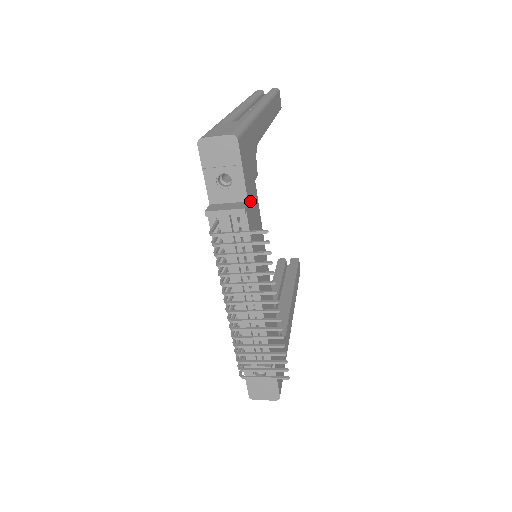
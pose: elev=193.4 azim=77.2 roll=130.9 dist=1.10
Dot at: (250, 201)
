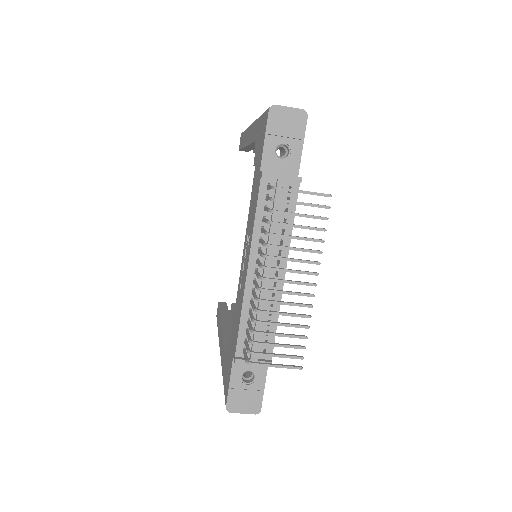
Dot at: occluded
